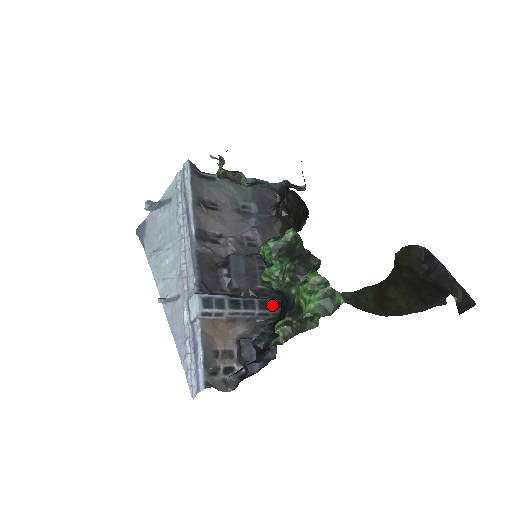
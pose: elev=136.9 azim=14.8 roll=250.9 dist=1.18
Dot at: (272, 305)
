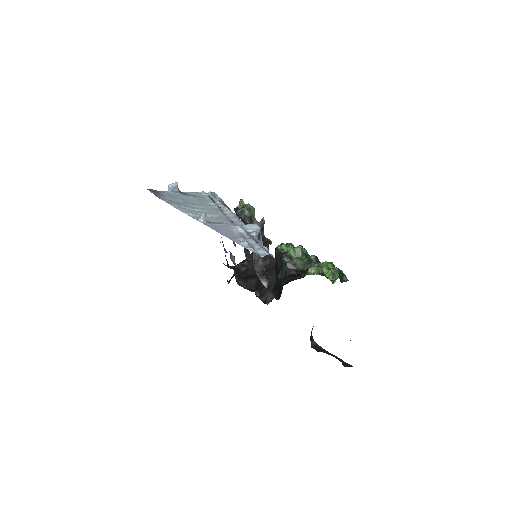
Dot at: occluded
